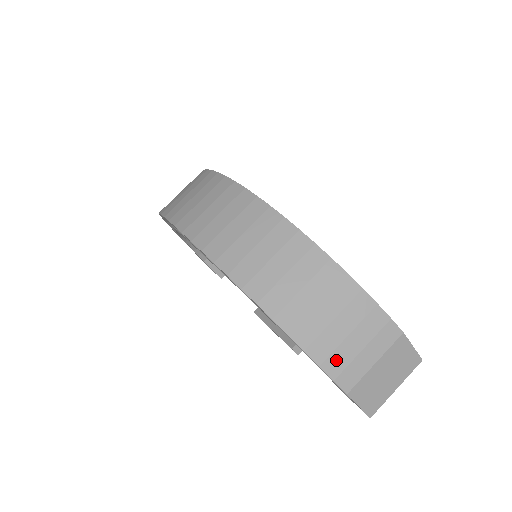
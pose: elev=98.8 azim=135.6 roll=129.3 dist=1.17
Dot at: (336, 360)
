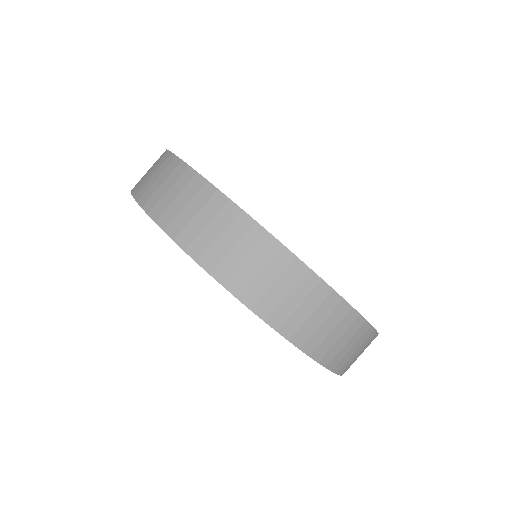
Dot at: (347, 367)
